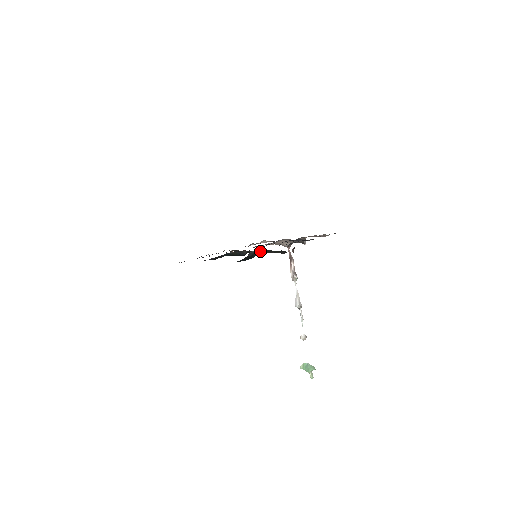
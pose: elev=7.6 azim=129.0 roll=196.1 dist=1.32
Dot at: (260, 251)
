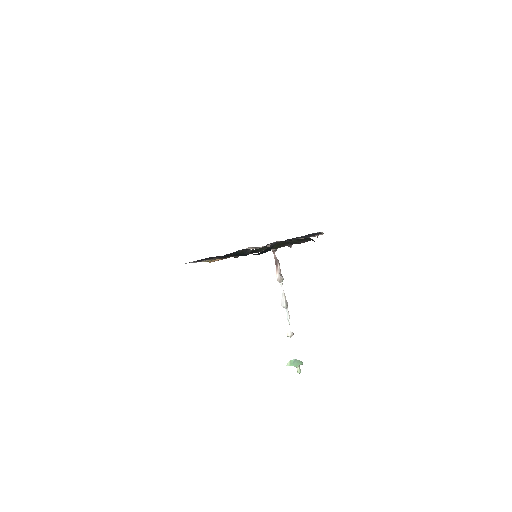
Dot at: occluded
